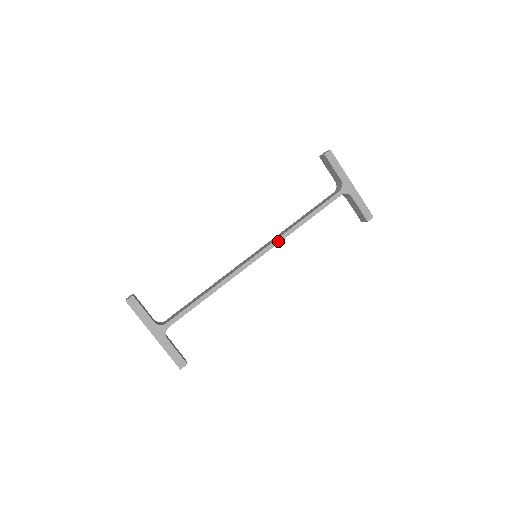
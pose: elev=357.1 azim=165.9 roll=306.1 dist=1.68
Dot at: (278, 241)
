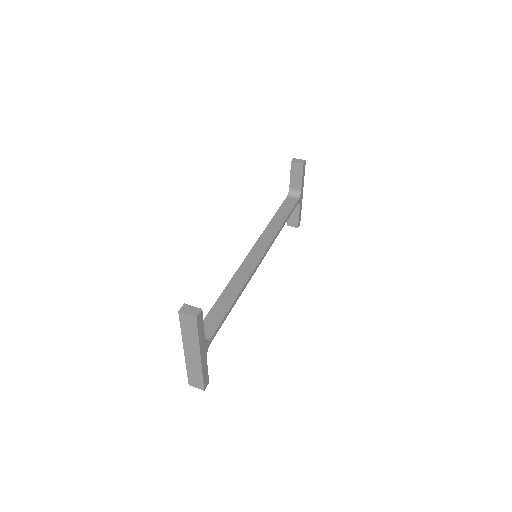
Dot at: (272, 243)
